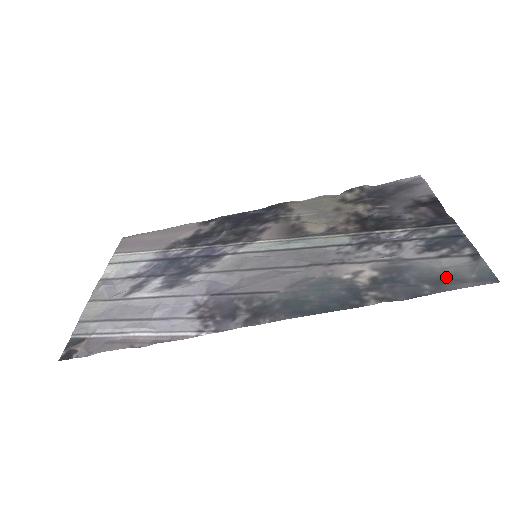
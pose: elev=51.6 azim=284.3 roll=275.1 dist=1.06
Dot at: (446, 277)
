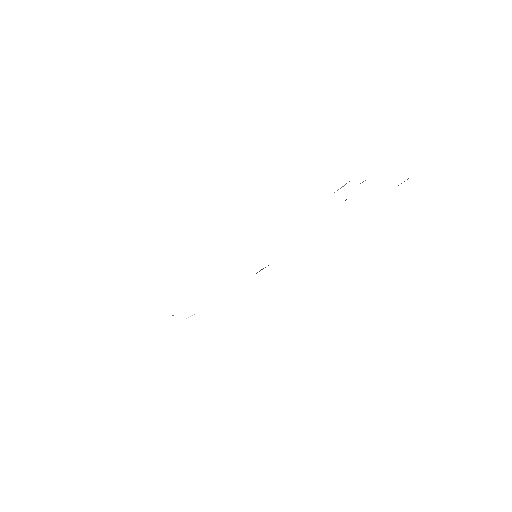
Dot at: occluded
